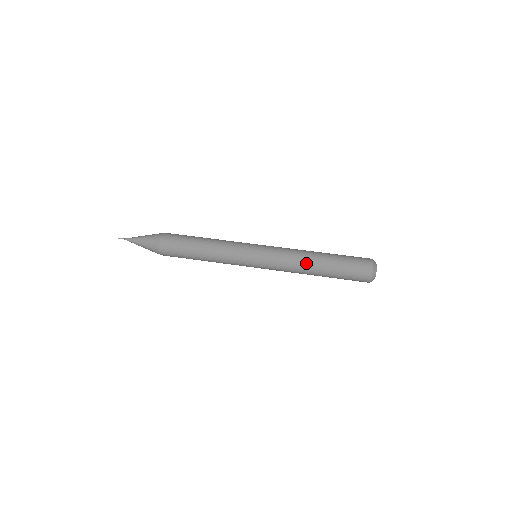
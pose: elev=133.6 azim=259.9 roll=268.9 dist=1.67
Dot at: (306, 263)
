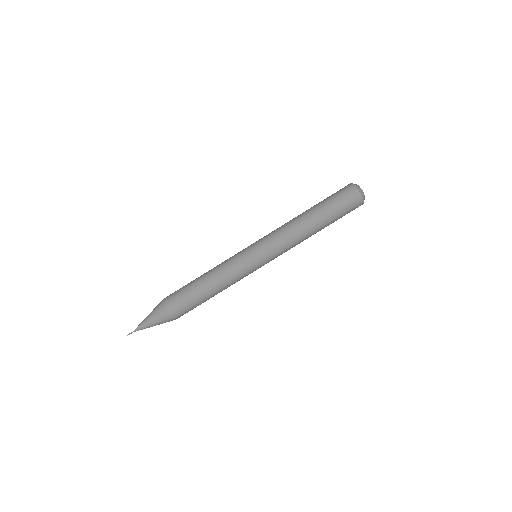
Dot at: occluded
